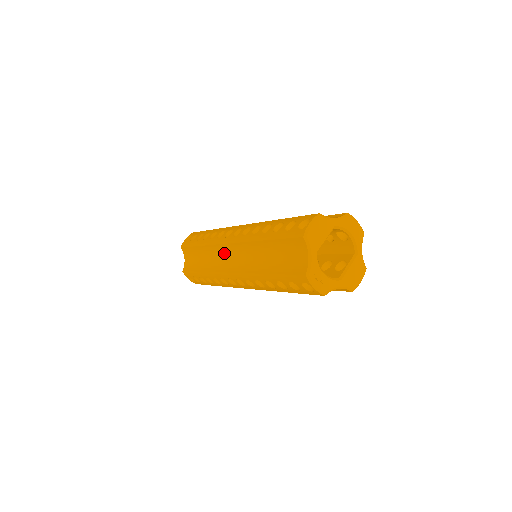
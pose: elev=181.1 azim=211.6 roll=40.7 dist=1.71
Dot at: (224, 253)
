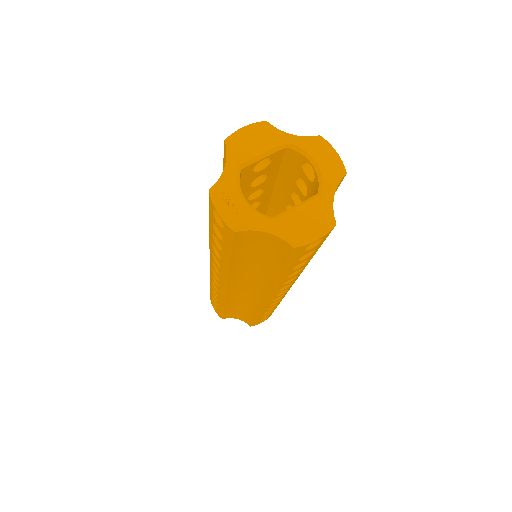
Dot at: occluded
